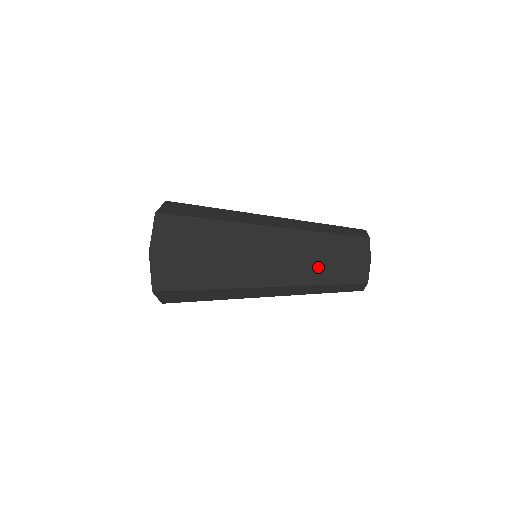
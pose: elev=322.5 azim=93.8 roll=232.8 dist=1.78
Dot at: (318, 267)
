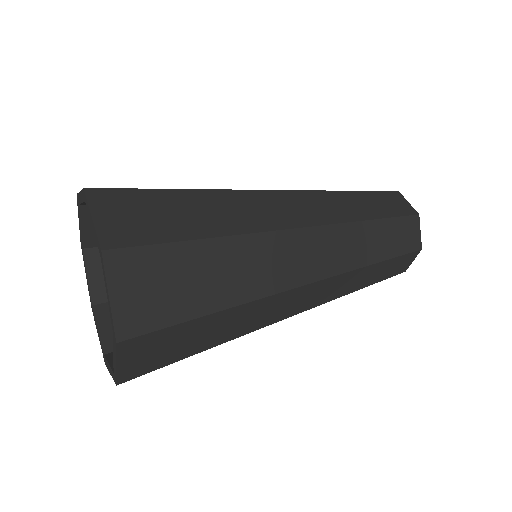
Dot at: (350, 200)
